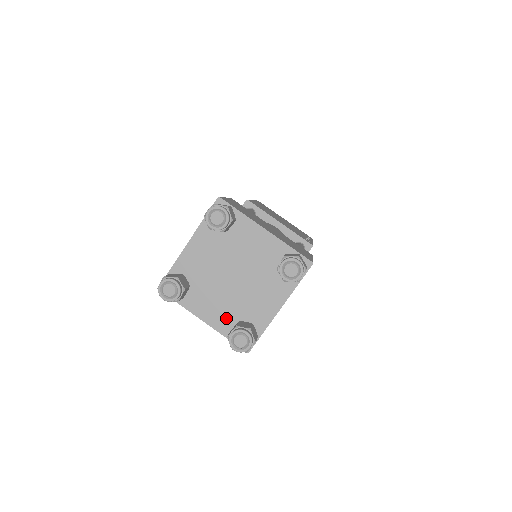
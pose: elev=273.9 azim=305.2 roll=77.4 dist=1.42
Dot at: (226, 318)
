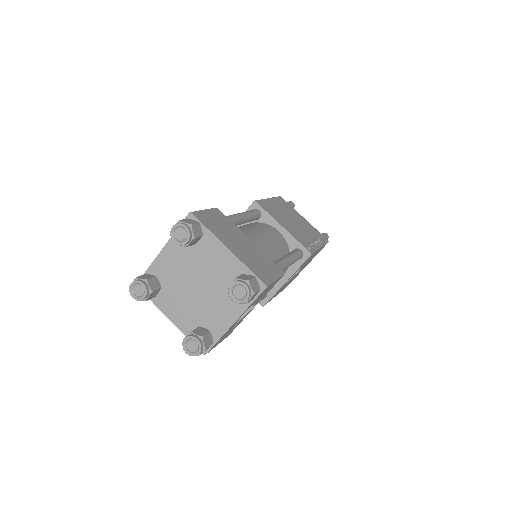
Dot at: (189, 321)
